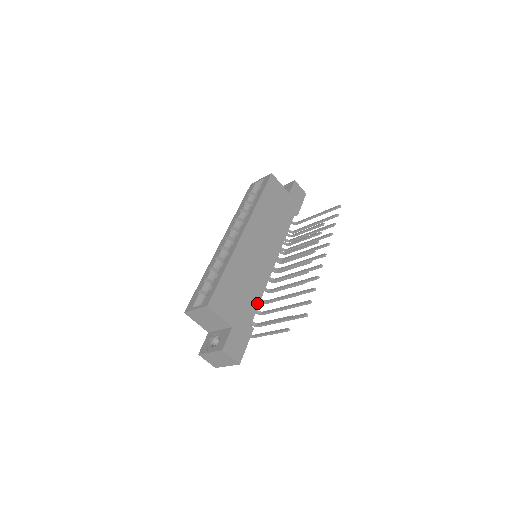
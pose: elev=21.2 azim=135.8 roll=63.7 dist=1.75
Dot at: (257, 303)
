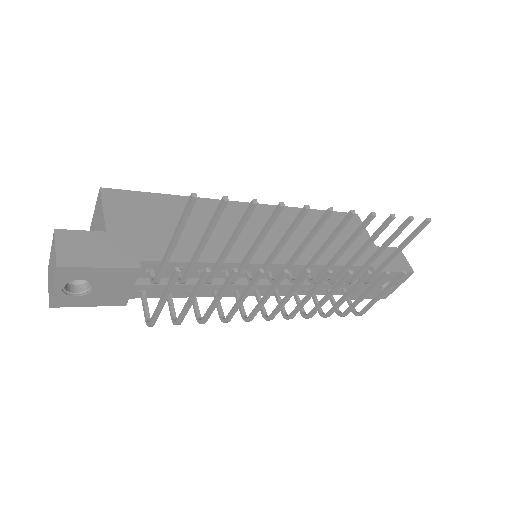
Dot at: (185, 258)
